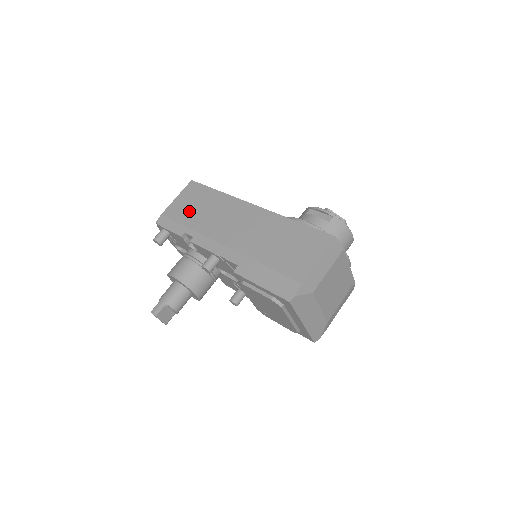
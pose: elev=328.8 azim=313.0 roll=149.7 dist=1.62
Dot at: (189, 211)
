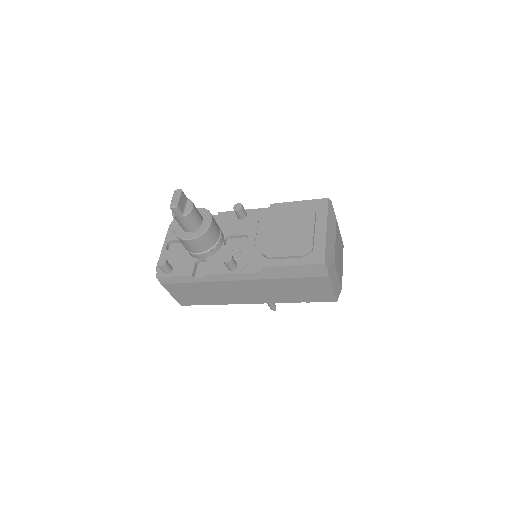
Dot at: occluded
